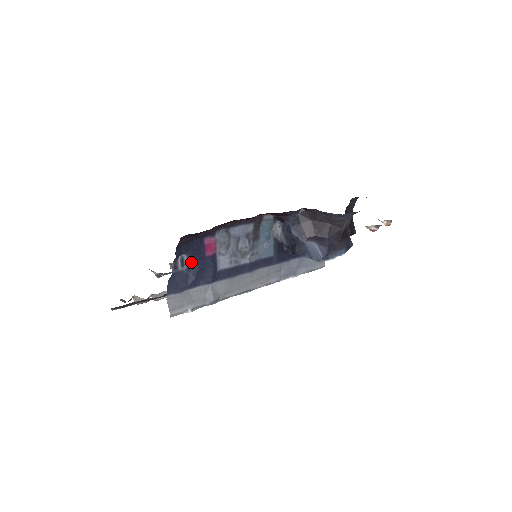
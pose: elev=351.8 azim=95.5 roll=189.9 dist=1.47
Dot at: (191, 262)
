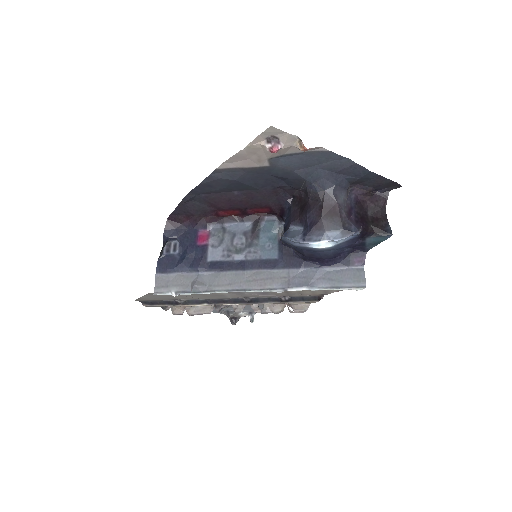
Dot at: (182, 248)
